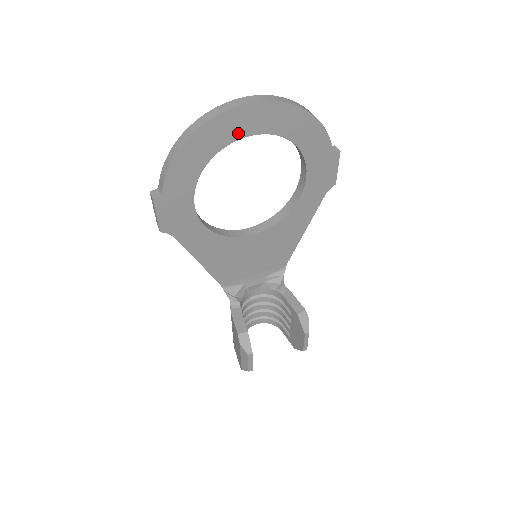
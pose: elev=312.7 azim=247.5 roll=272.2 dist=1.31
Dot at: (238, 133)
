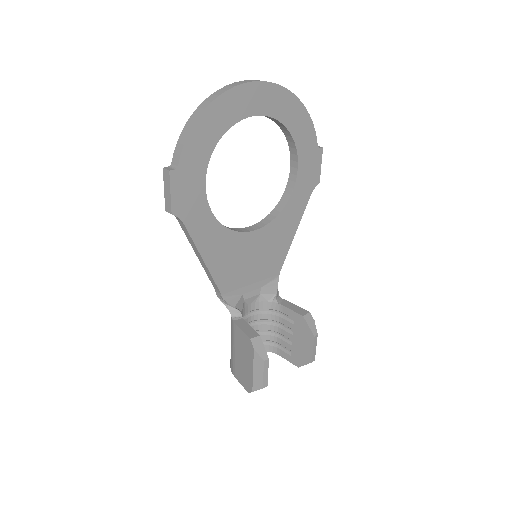
Dot at: (247, 110)
